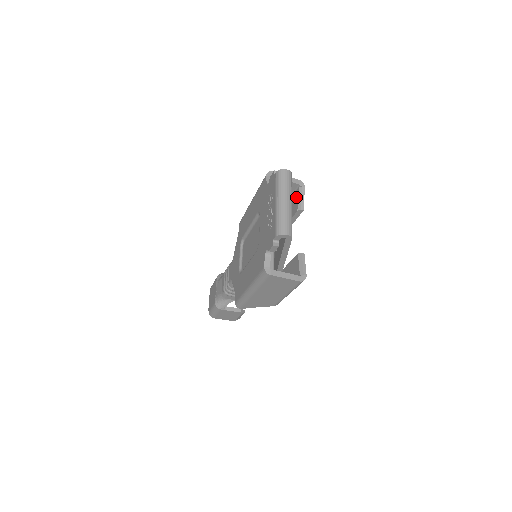
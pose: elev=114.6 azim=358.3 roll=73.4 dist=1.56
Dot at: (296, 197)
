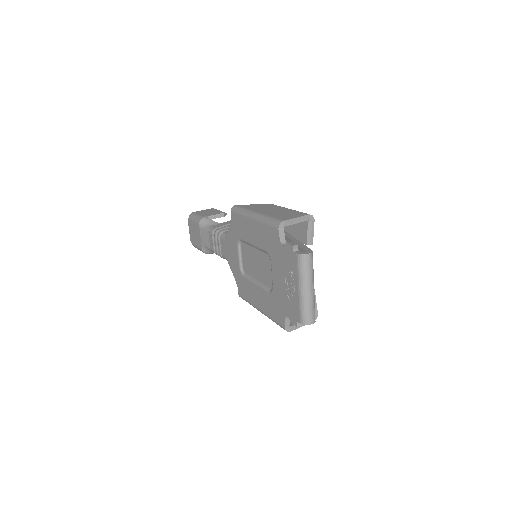
Dot at: (304, 228)
